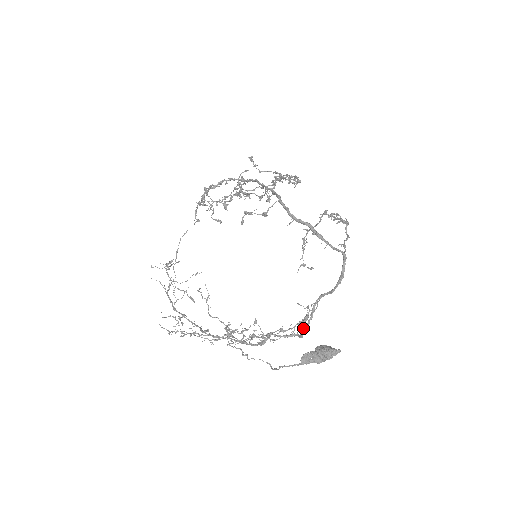
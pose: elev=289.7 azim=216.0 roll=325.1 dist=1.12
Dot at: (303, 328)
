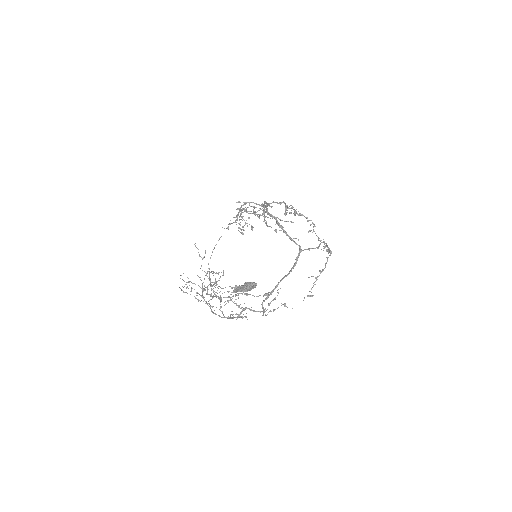
Dot at: (264, 300)
